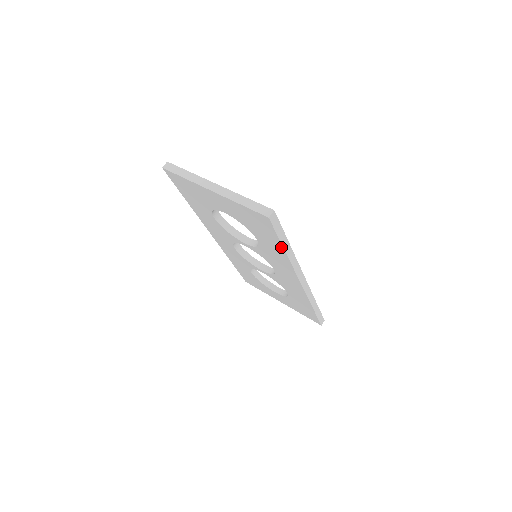
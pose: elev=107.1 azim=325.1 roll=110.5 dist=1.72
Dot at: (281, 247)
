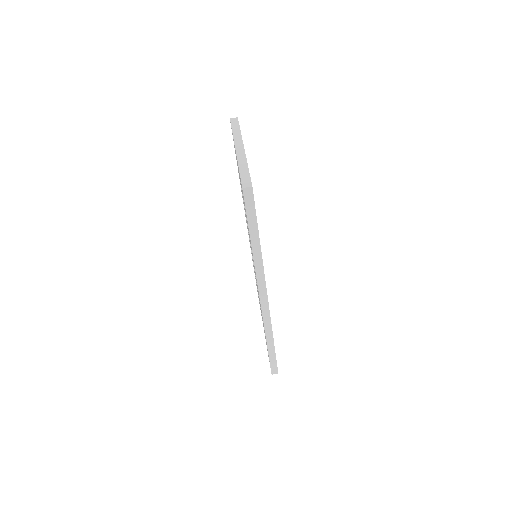
Dot at: (250, 236)
